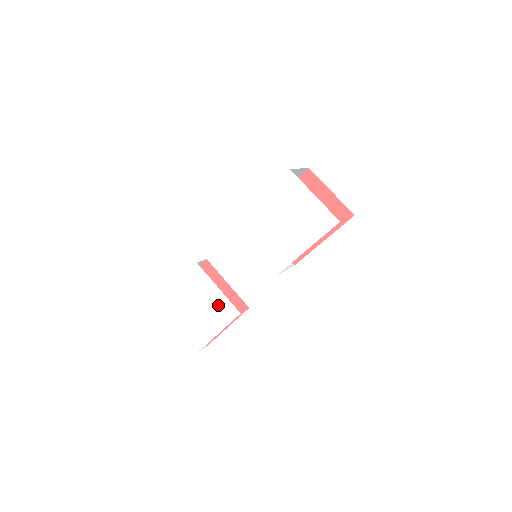
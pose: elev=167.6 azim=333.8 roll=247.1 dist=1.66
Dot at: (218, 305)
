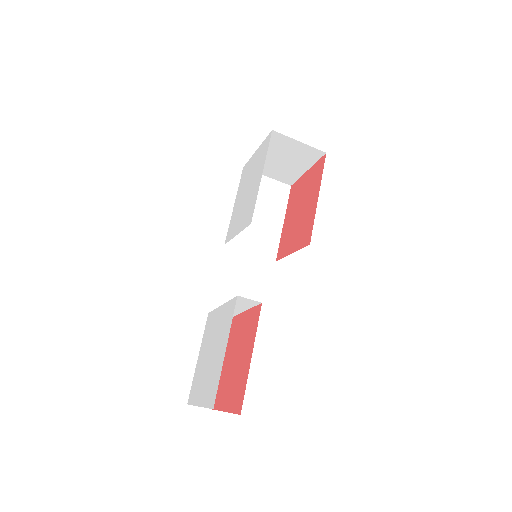
Dot at: (223, 321)
